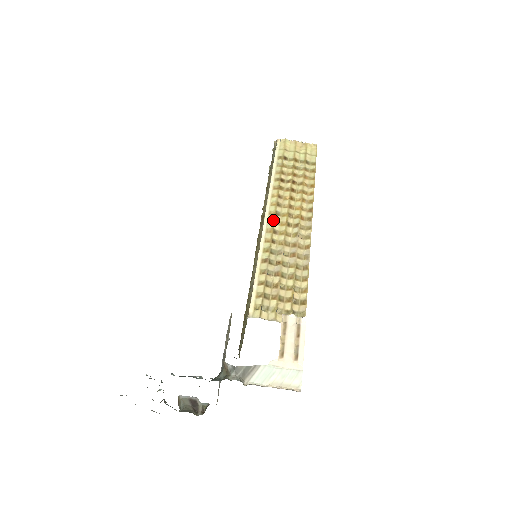
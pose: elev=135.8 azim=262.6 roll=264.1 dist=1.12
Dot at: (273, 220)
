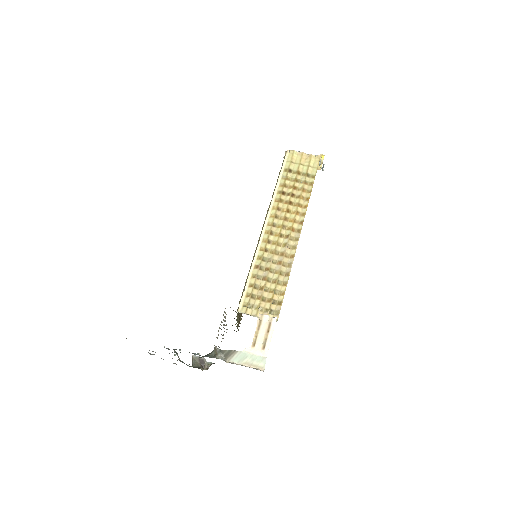
Dot at: (269, 231)
